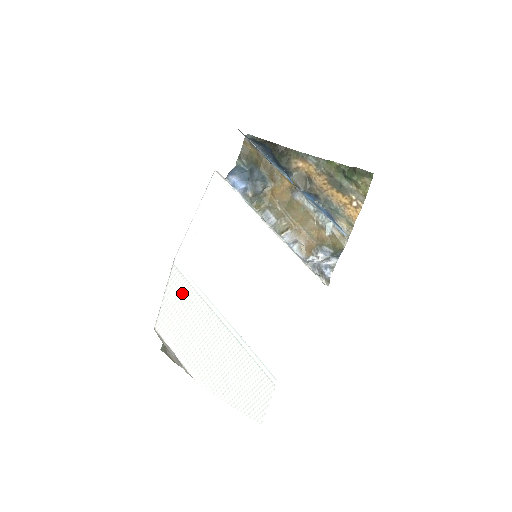
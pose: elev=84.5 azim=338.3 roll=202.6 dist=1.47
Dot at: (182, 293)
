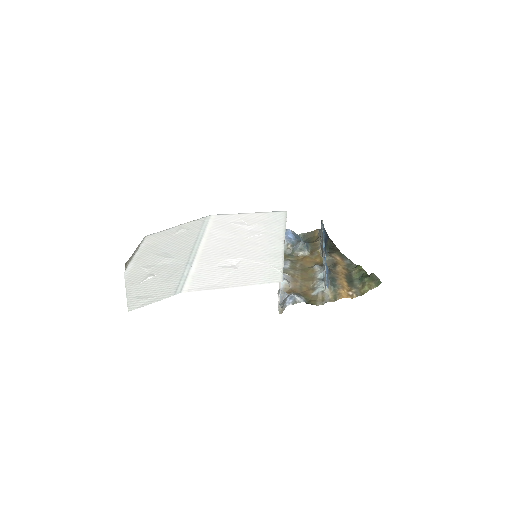
Dot at: (190, 229)
